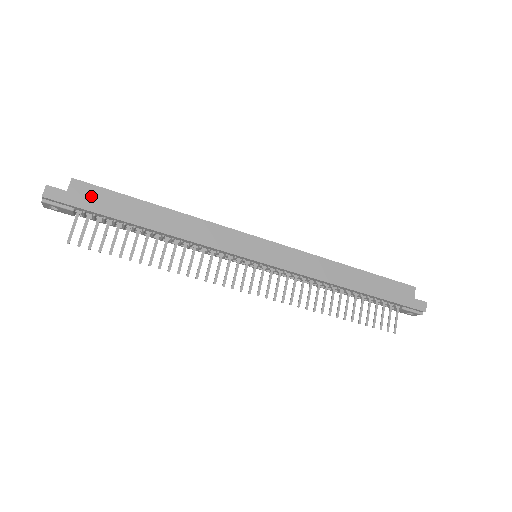
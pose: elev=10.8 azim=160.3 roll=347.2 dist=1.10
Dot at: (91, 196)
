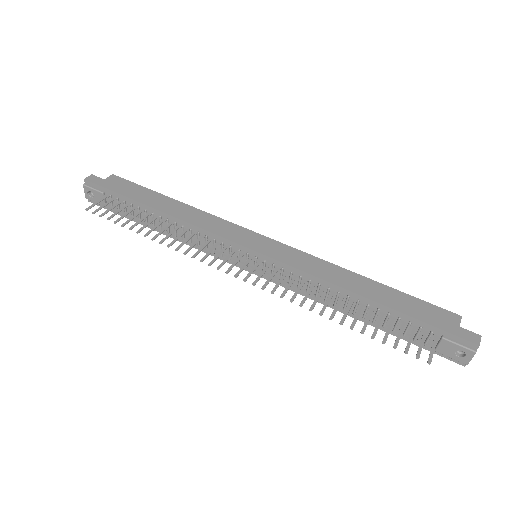
Dot at: (121, 185)
